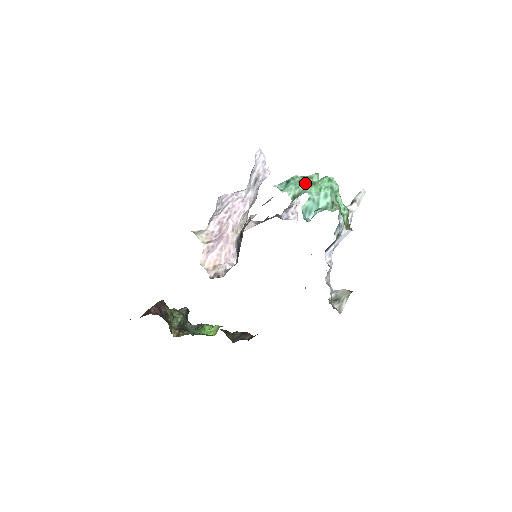
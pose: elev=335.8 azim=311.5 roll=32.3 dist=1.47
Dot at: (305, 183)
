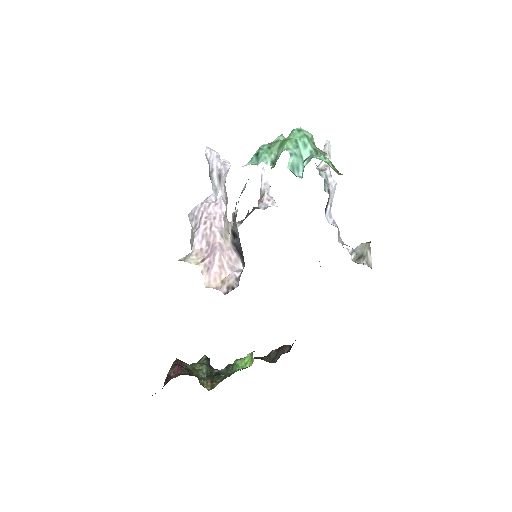
Dot at: (276, 146)
